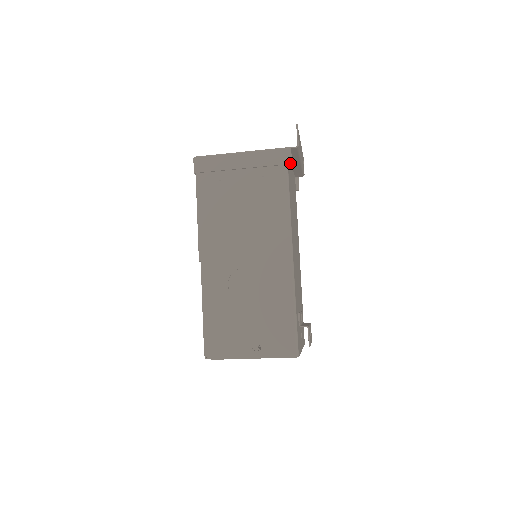
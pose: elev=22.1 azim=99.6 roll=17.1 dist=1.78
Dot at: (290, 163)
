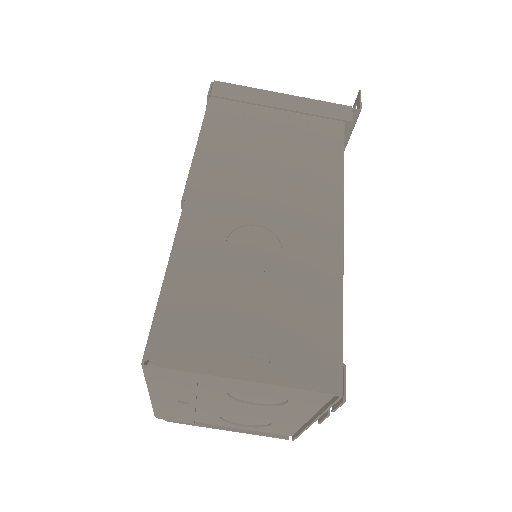
Dot at: (350, 120)
